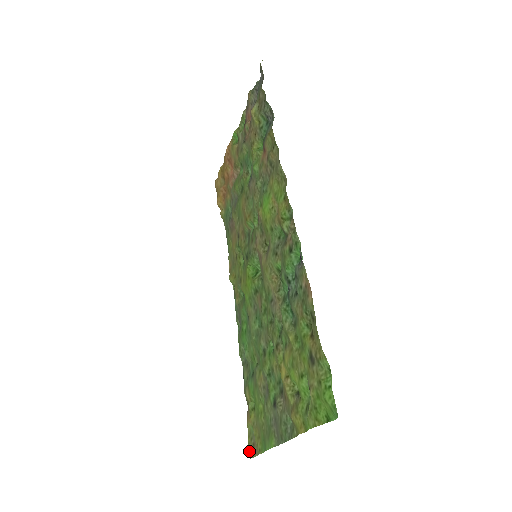
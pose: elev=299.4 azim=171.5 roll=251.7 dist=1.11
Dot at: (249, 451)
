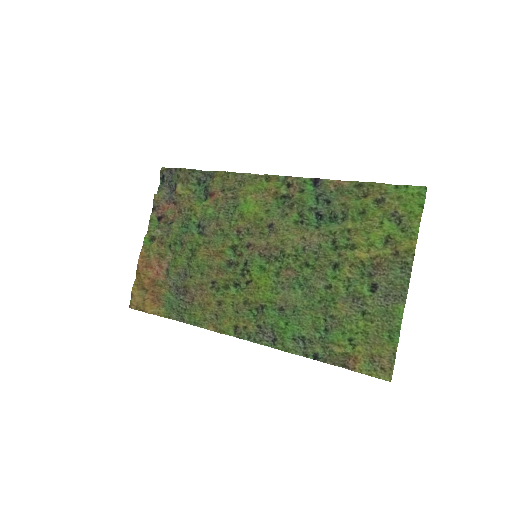
Dot at: (384, 379)
